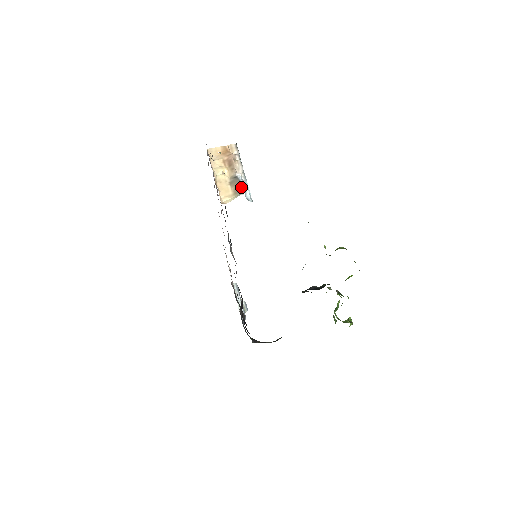
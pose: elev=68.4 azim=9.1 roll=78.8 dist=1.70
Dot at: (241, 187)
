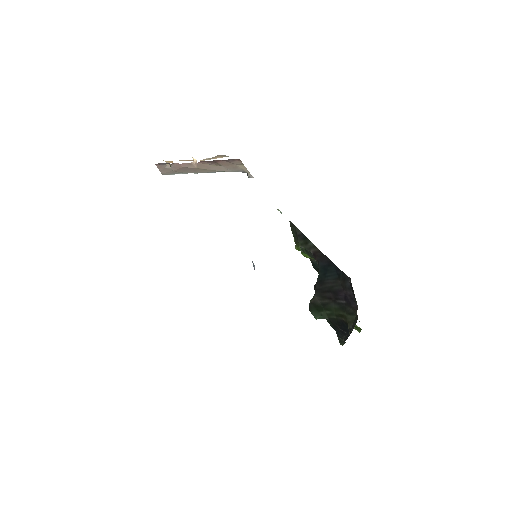
Dot at: occluded
